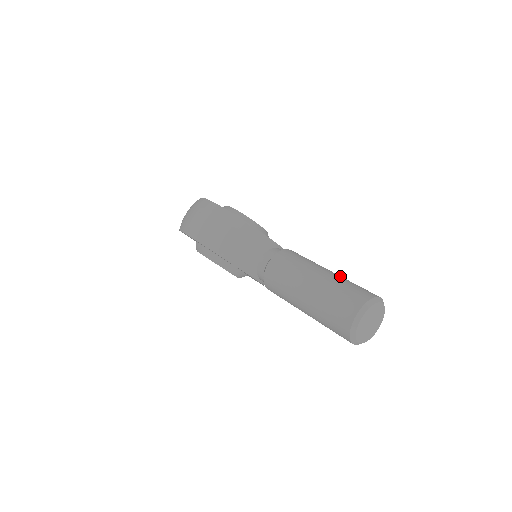
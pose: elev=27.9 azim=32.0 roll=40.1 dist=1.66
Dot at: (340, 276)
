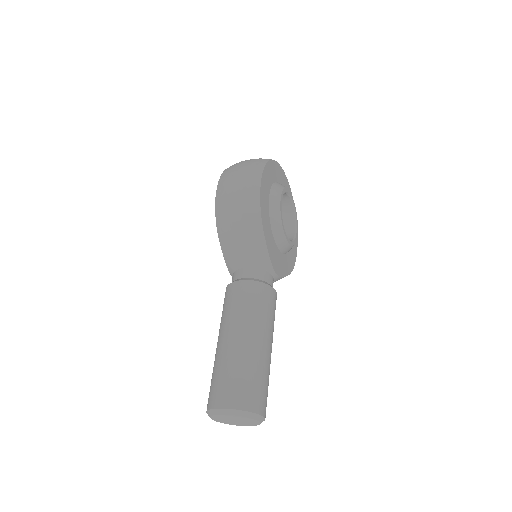
Dot at: (265, 360)
